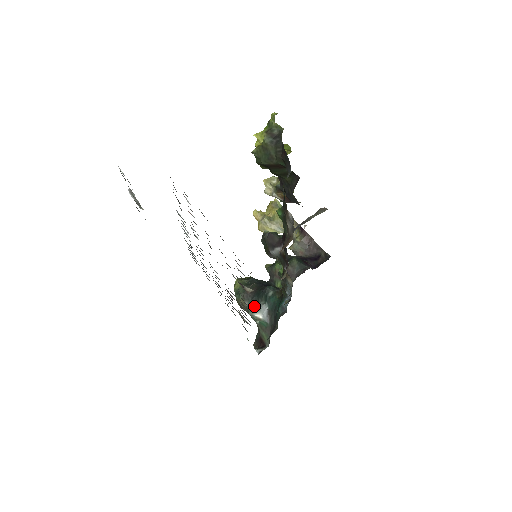
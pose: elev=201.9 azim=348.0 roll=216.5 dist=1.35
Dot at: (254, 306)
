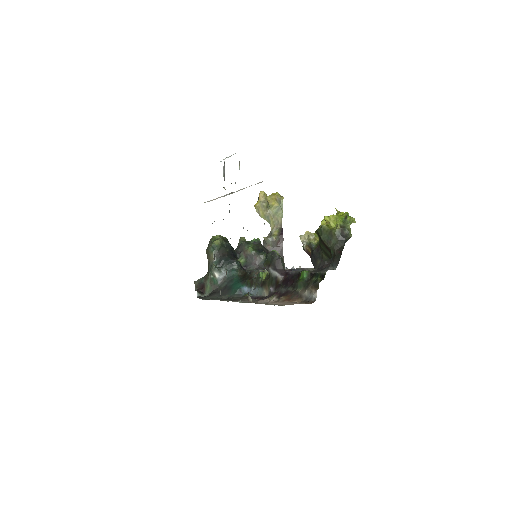
Dot at: (218, 265)
